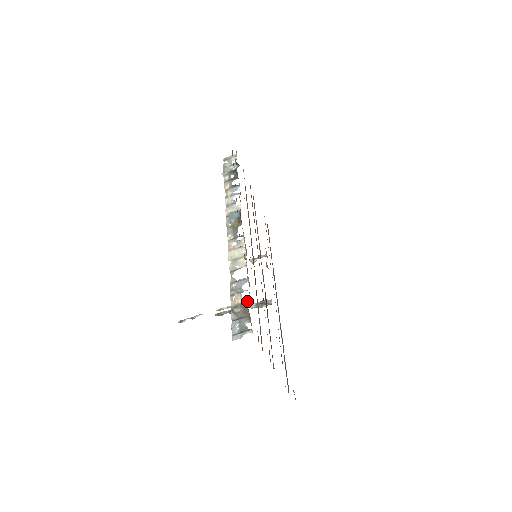
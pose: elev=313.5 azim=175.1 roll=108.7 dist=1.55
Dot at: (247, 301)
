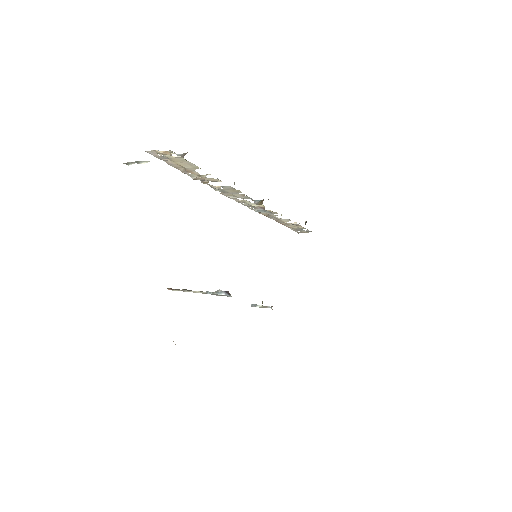
Dot at: occluded
